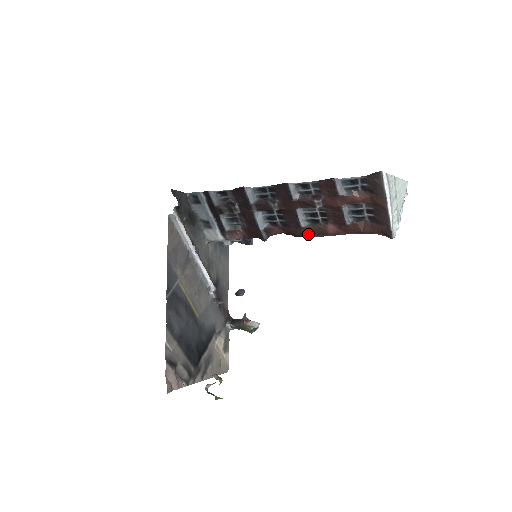
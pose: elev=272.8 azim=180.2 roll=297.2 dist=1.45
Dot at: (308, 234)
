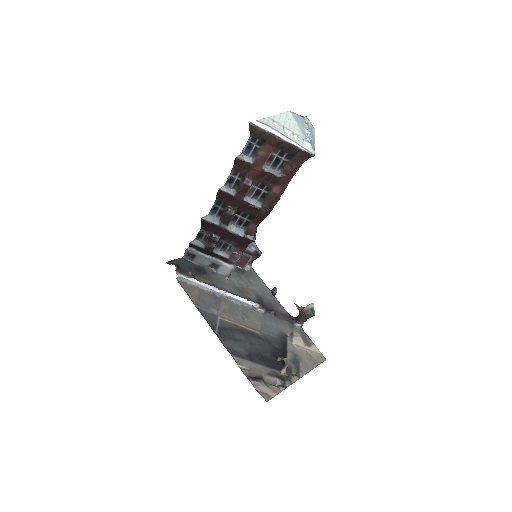
Dot at: (269, 209)
